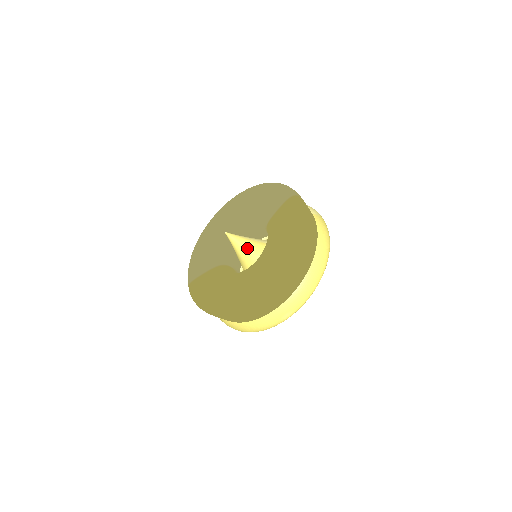
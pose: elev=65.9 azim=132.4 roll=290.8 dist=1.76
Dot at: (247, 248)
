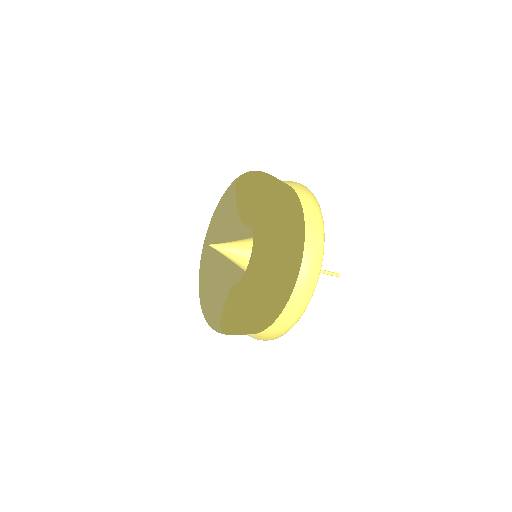
Dot at: (240, 245)
